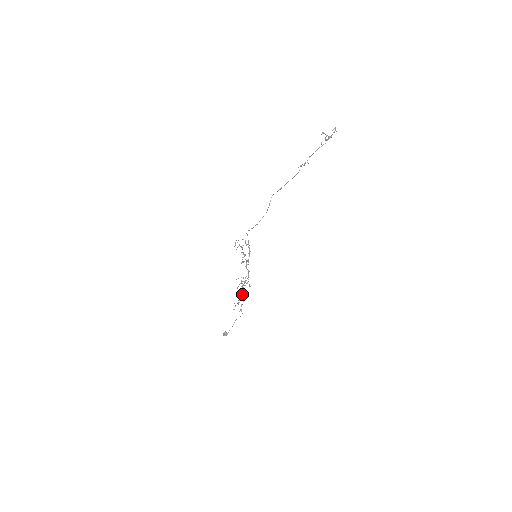
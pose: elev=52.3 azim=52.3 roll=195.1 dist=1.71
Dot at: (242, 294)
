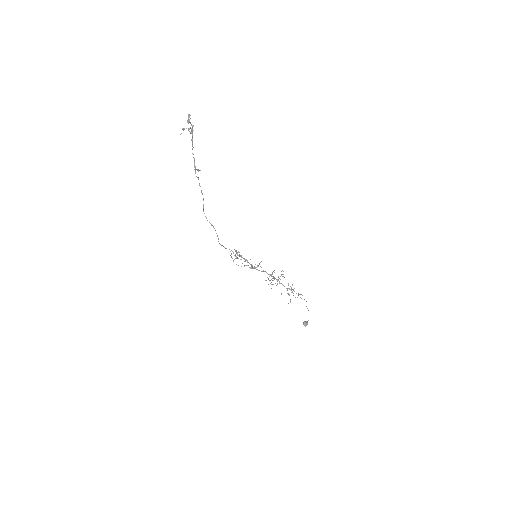
Dot at: occluded
